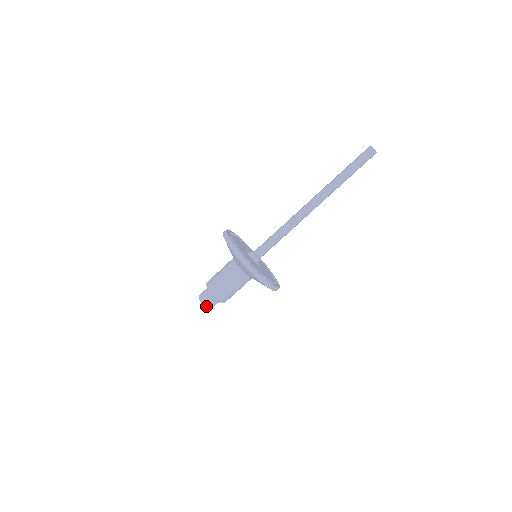
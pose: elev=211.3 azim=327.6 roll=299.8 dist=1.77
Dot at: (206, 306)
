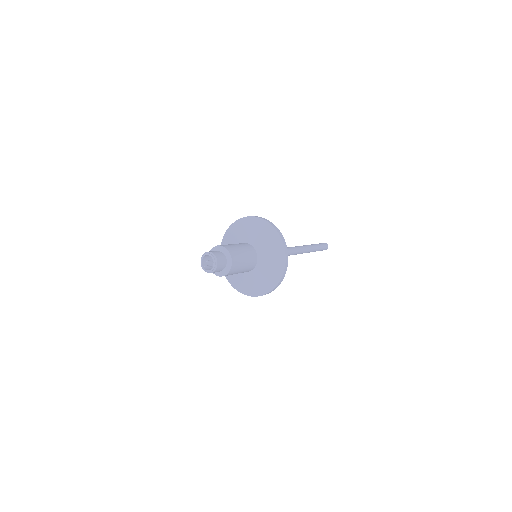
Dot at: (217, 260)
